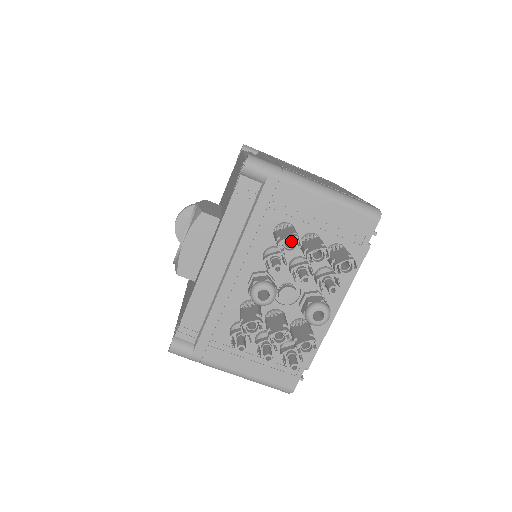
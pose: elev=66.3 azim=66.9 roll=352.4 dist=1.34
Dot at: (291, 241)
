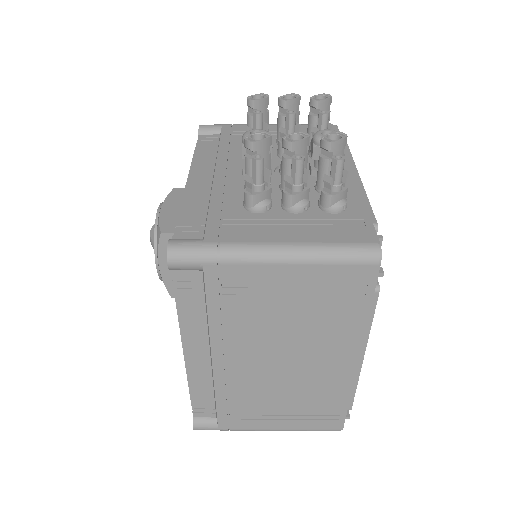
Dot at: occluded
